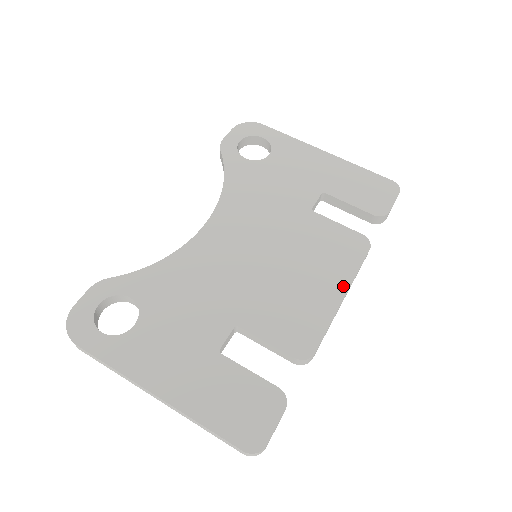
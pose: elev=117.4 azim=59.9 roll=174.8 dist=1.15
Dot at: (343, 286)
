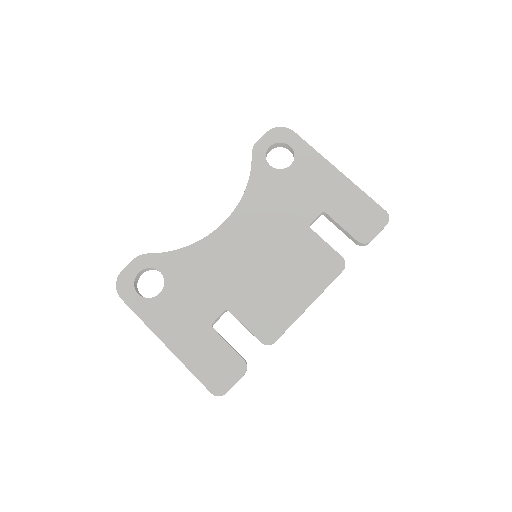
Dot at: (312, 297)
